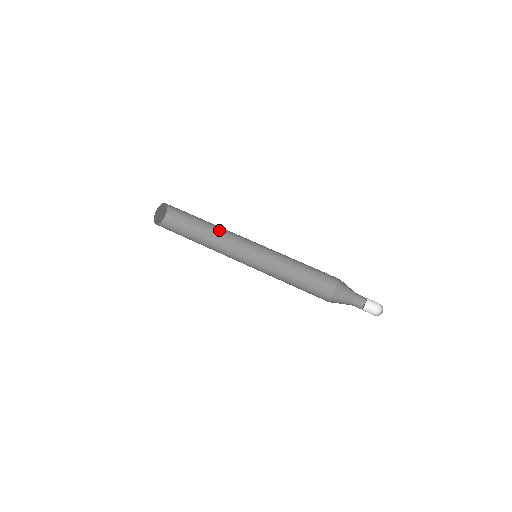
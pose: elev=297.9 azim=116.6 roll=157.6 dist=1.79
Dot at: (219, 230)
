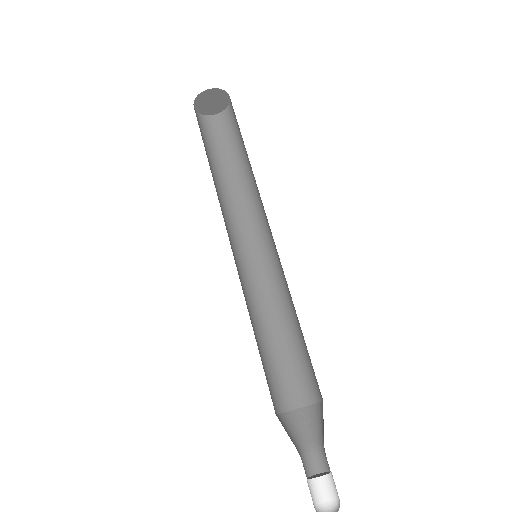
Dot at: (254, 182)
